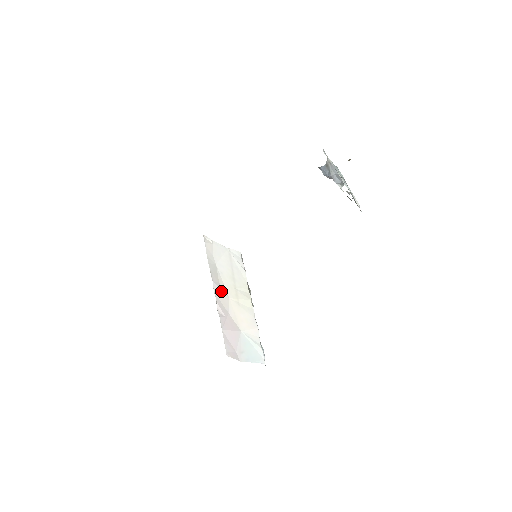
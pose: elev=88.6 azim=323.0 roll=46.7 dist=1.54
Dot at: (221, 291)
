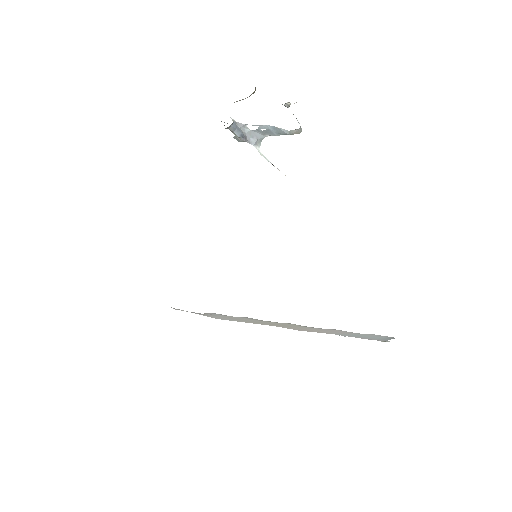
Dot at: occluded
